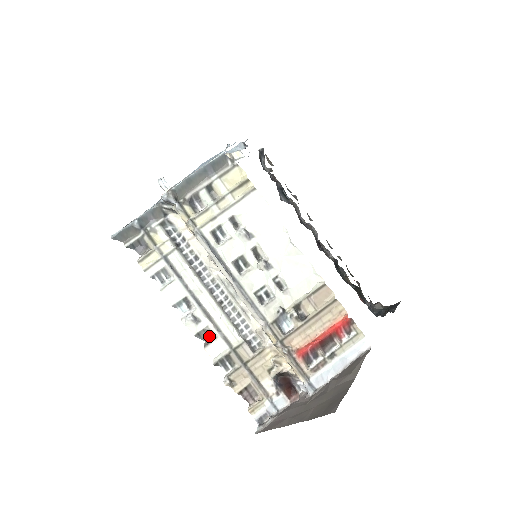
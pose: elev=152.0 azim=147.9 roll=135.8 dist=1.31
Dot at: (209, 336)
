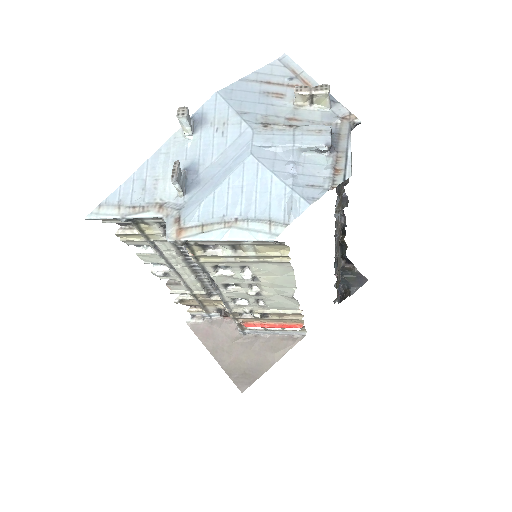
Dot at: occluded
